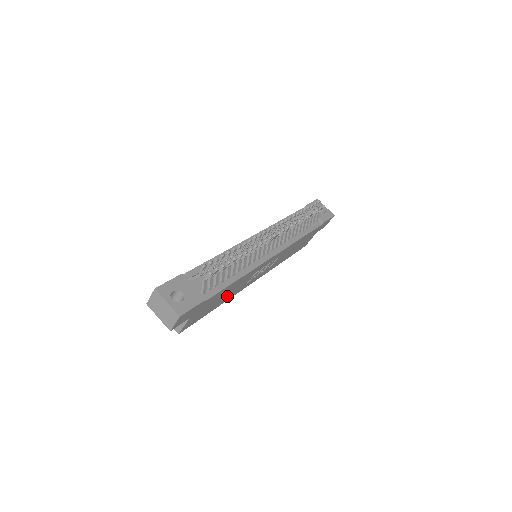
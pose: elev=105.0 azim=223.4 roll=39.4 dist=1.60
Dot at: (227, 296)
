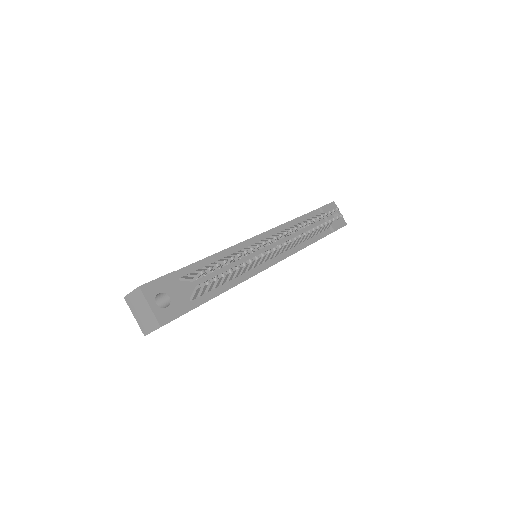
Dot at: occluded
